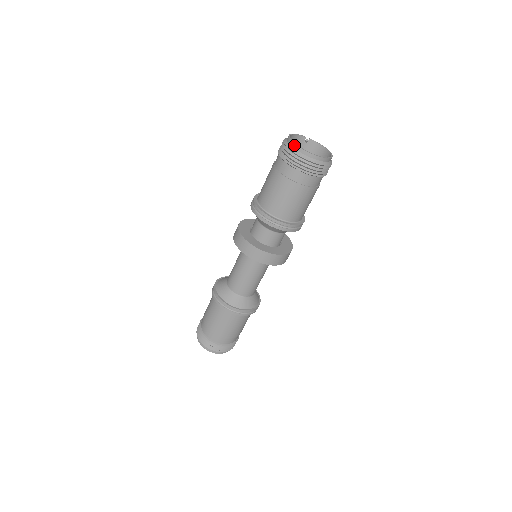
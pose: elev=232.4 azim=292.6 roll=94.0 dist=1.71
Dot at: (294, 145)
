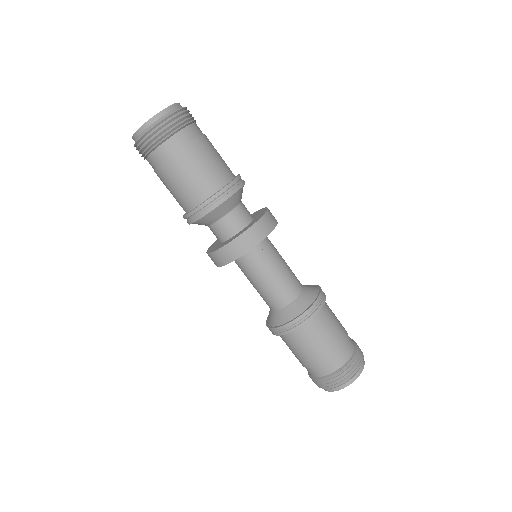
Dot at: (135, 134)
